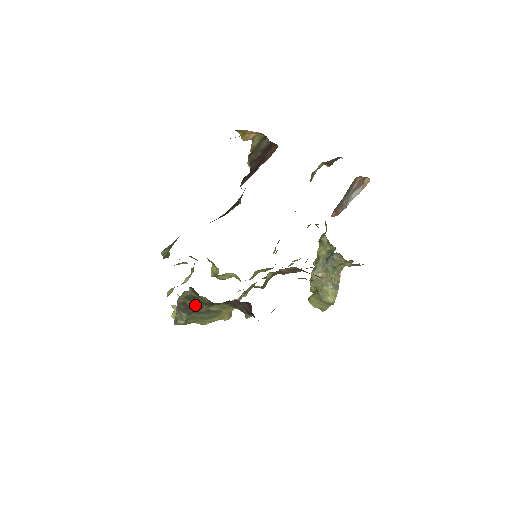
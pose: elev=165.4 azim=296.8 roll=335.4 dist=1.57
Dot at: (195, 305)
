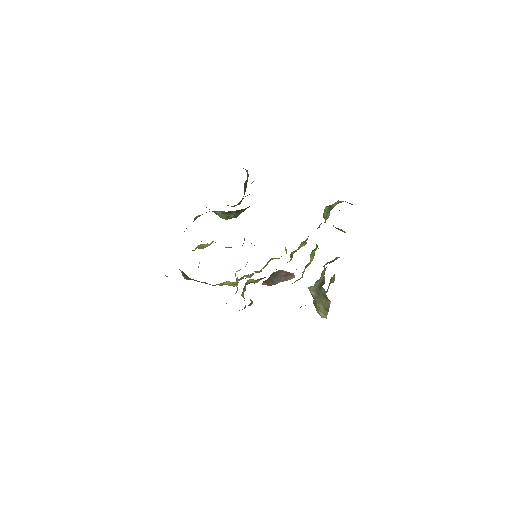
Dot at: occluded
